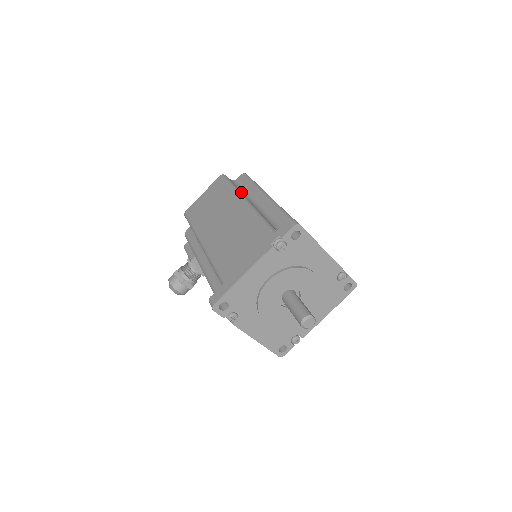
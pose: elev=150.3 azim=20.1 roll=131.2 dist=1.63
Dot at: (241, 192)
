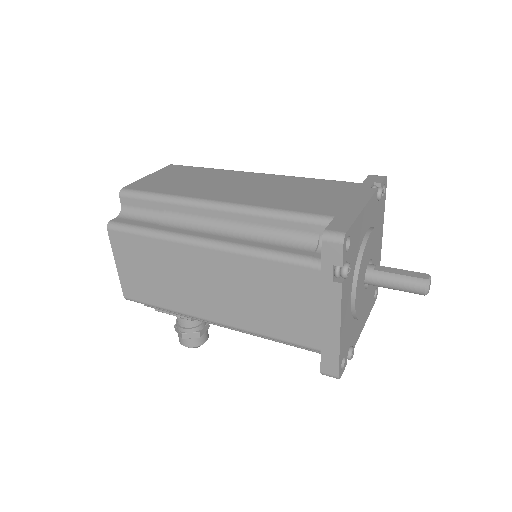
Dot at: (172, 231)
